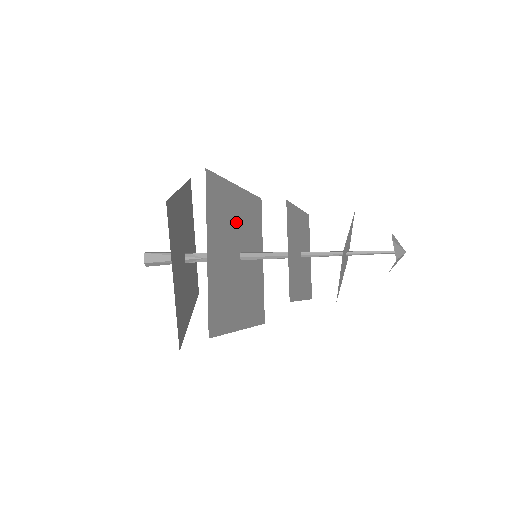
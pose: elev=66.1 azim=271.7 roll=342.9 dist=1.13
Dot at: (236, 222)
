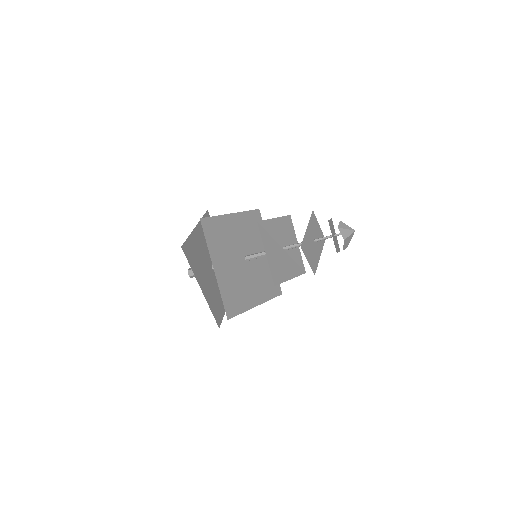
Dot at: (236, 238)
